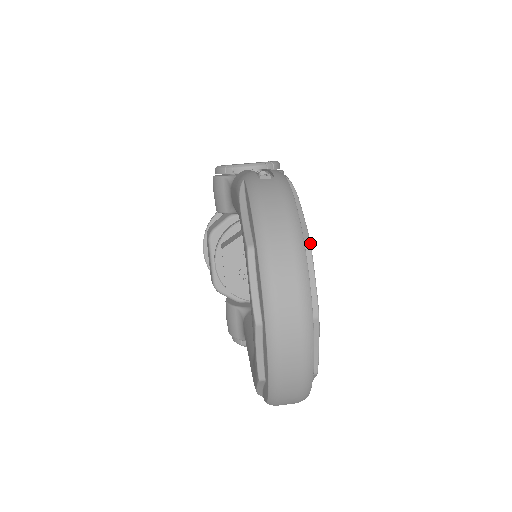
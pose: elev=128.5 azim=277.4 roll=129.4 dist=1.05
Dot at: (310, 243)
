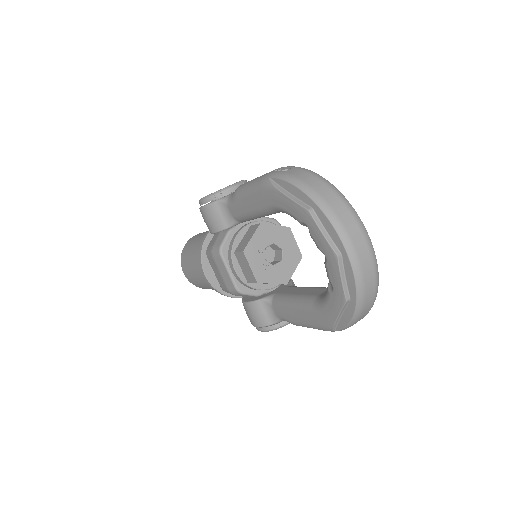
Dot at: occluded
